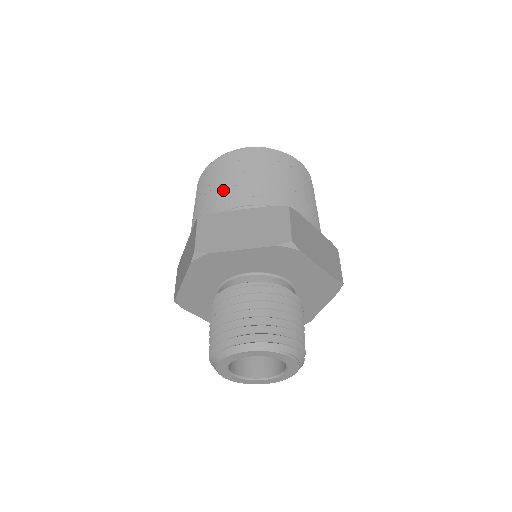
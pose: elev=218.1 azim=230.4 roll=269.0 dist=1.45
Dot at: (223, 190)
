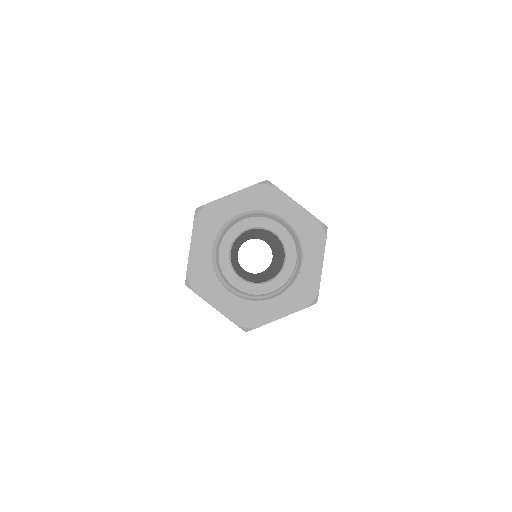
Dot at: occluded
